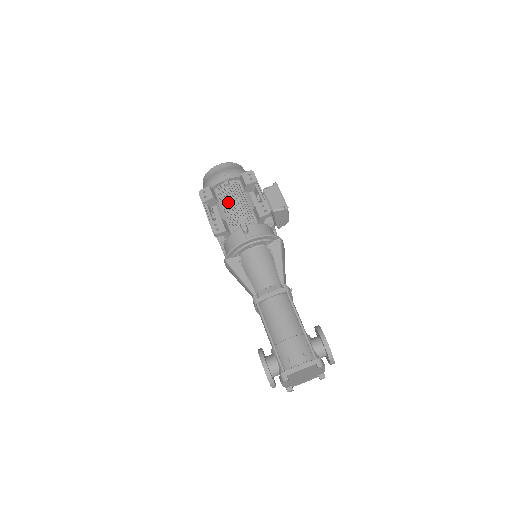
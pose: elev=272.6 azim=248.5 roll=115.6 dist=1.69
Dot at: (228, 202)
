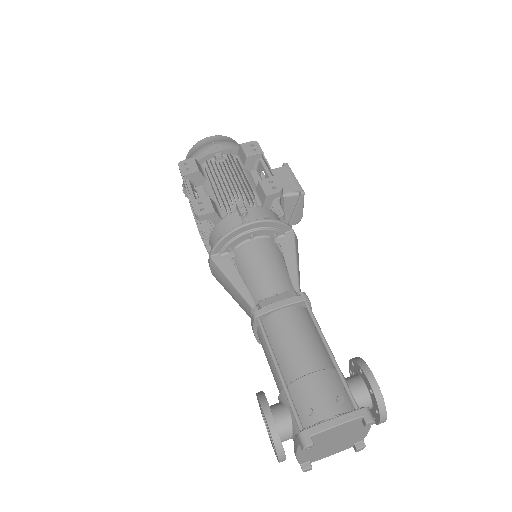
Dot at: occluded
